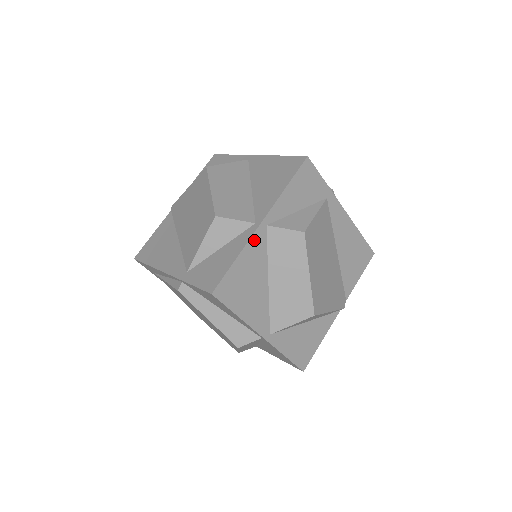
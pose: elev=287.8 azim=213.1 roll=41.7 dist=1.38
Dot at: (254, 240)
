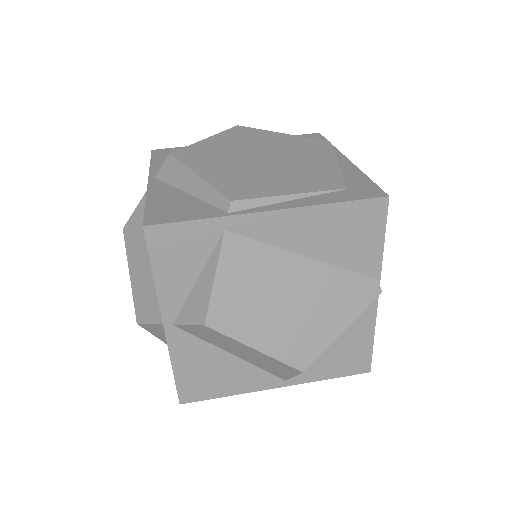
Dot at: (174, 345)
